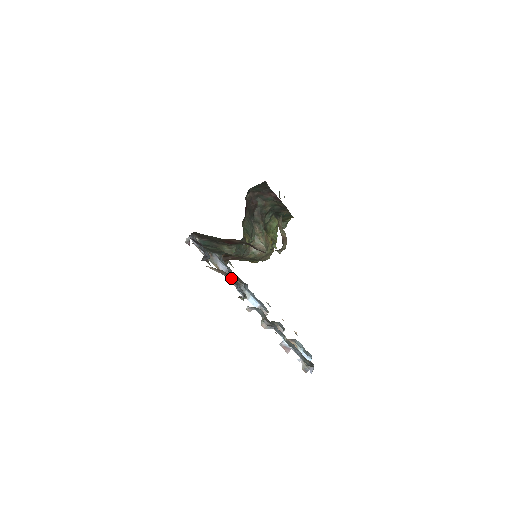
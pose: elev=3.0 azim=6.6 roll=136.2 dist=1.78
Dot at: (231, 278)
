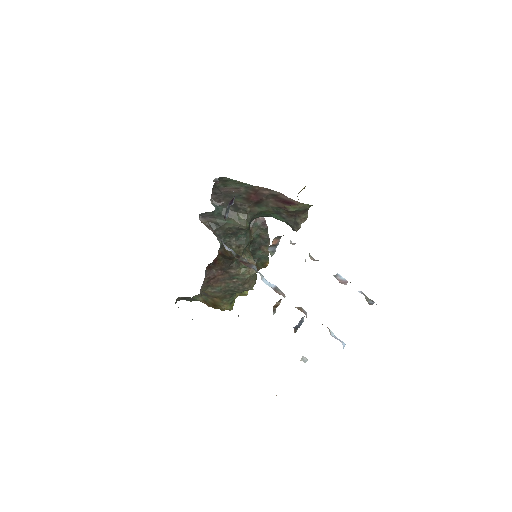
Dot at: occluded
